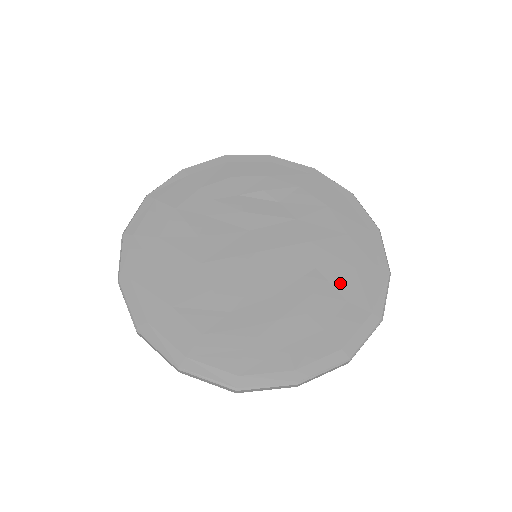
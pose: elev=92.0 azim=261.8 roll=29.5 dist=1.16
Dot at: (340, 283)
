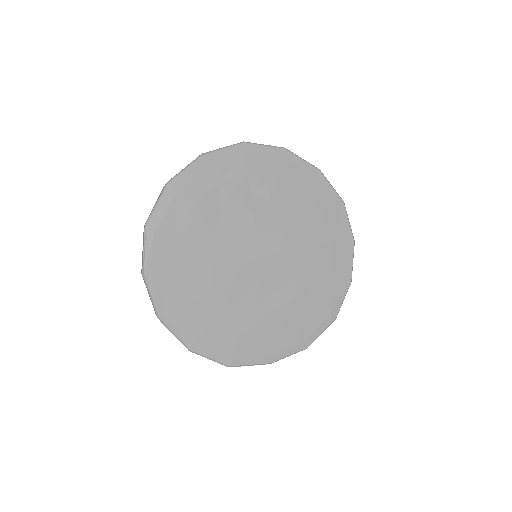
Dot at: (315, 289)
